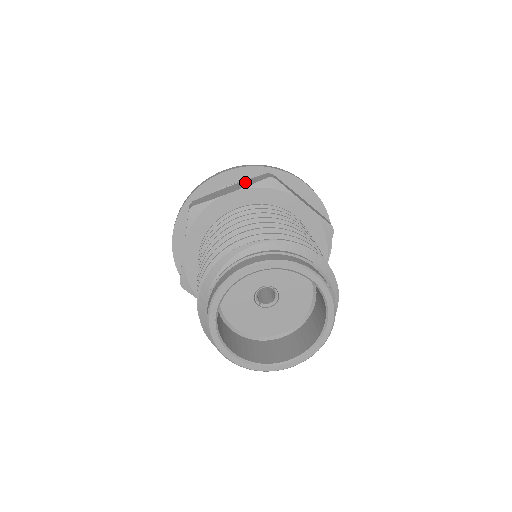
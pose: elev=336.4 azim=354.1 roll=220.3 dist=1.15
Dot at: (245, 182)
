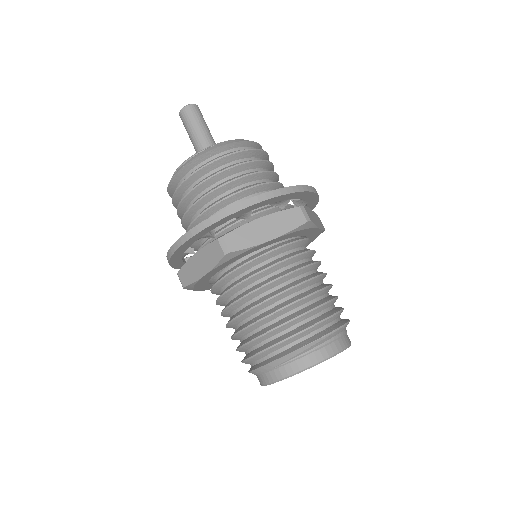
Dot at: (280, 219)
